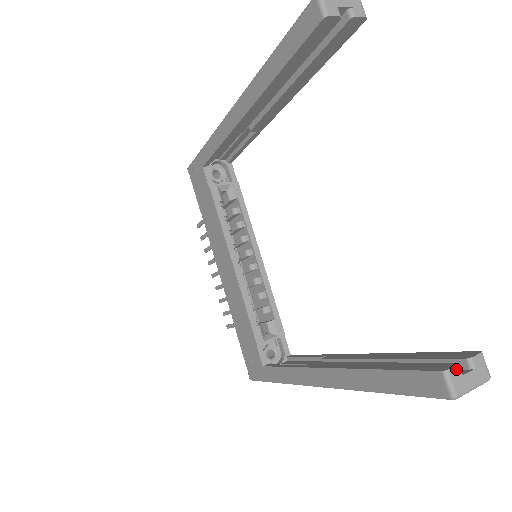
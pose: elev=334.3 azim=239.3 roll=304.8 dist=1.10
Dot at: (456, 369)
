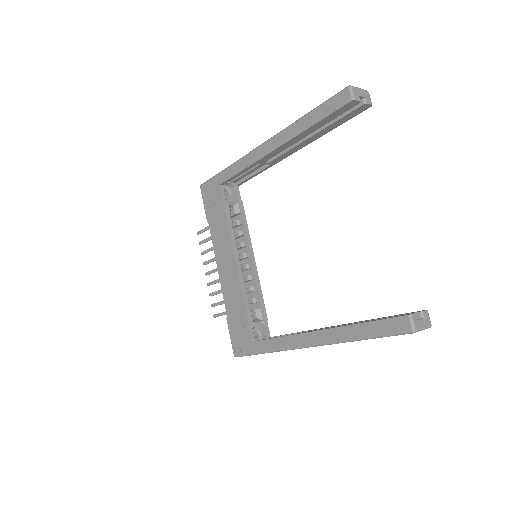
Dot at: (415, 315)
